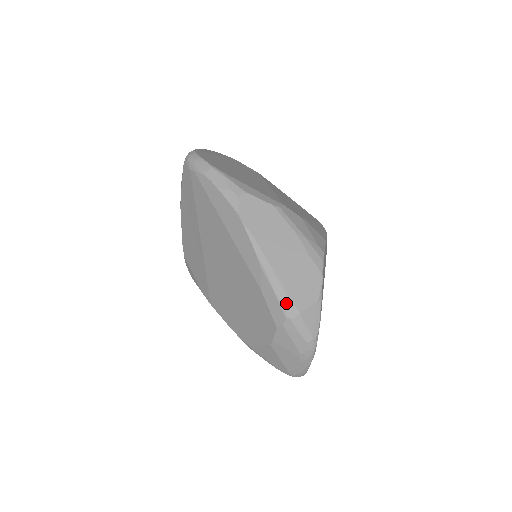
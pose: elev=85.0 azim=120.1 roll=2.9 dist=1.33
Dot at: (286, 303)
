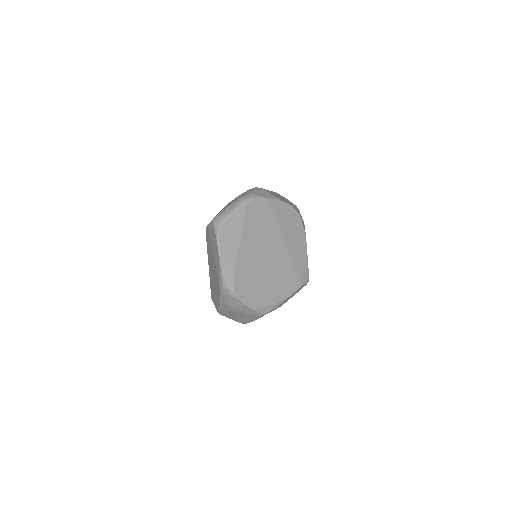
Dot at: occluded
